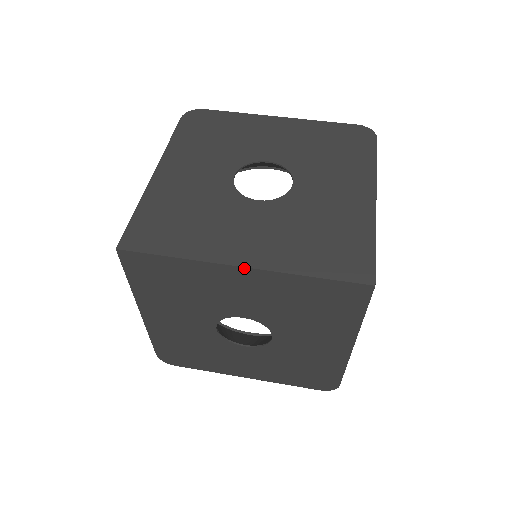
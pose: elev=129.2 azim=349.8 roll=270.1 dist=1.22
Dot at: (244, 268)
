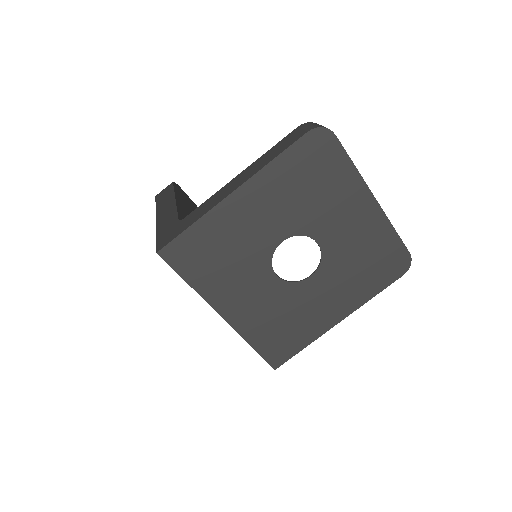
Dot at: (223, 318)
